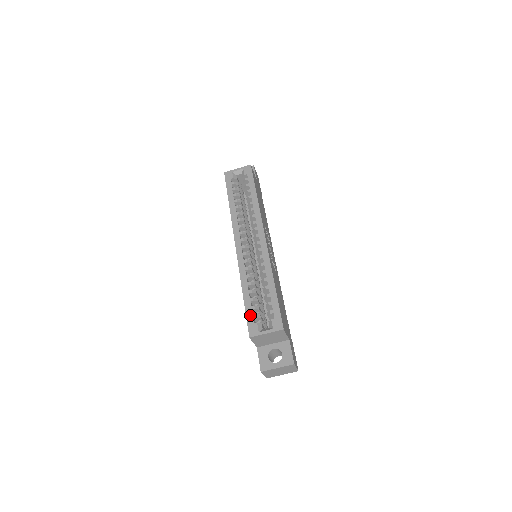
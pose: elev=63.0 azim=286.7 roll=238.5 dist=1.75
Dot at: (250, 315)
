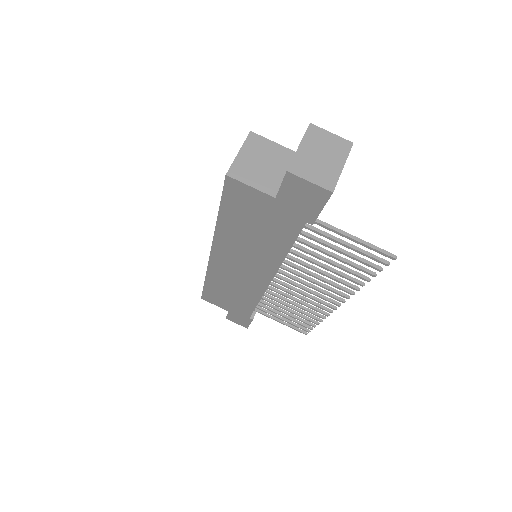
Dot at: occluded
